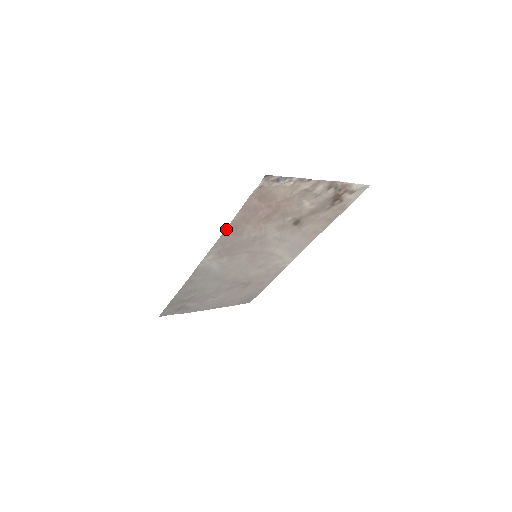
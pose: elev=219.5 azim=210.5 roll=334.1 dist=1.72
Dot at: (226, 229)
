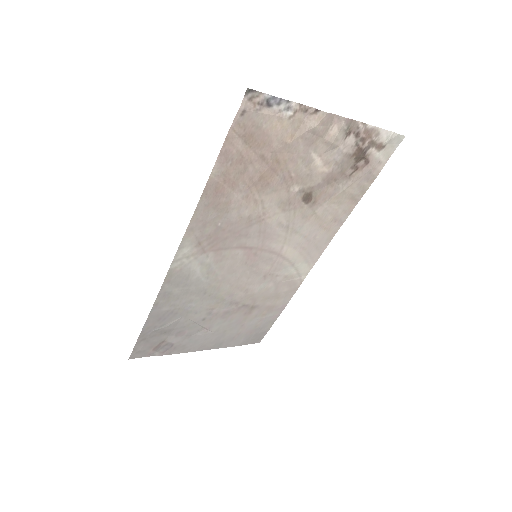
Dot at: (202, 196)
